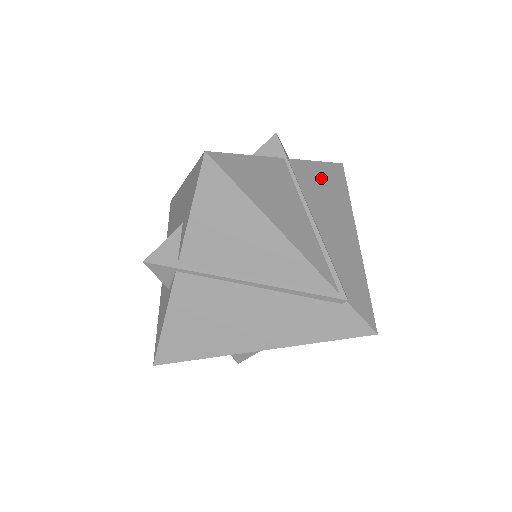
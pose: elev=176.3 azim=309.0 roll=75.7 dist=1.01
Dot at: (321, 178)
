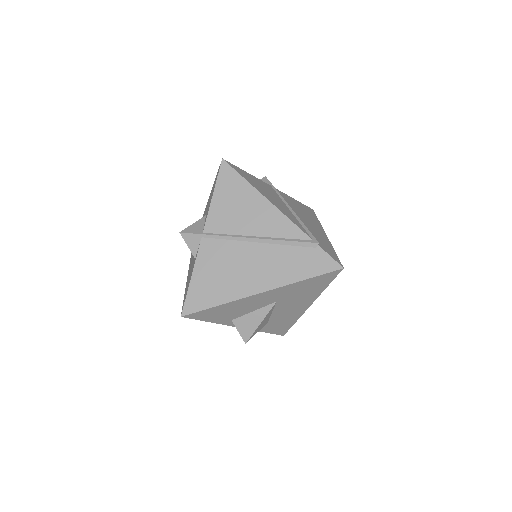
Dot at: (297, 205)
